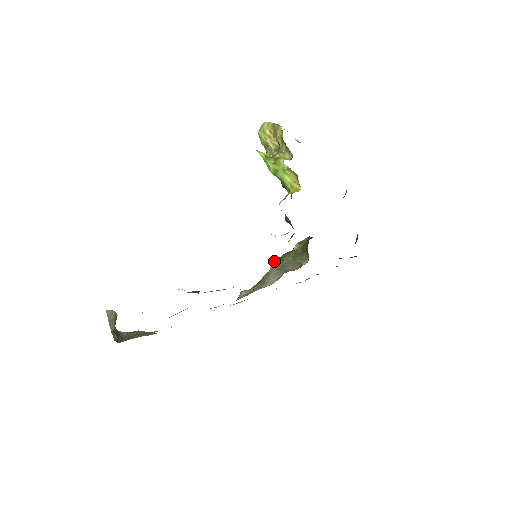
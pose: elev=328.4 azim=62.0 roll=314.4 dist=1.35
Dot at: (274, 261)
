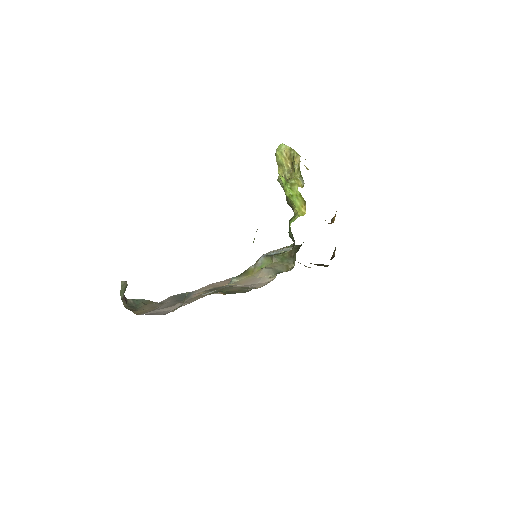
Dot at: (263, 257)
